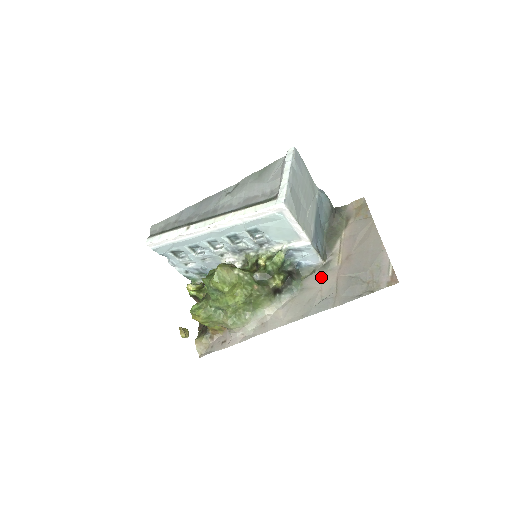
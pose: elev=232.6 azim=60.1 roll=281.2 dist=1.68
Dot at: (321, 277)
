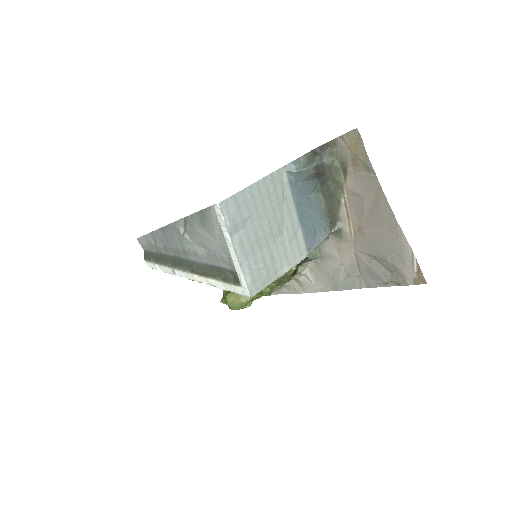
Dot at: (337, 248)
